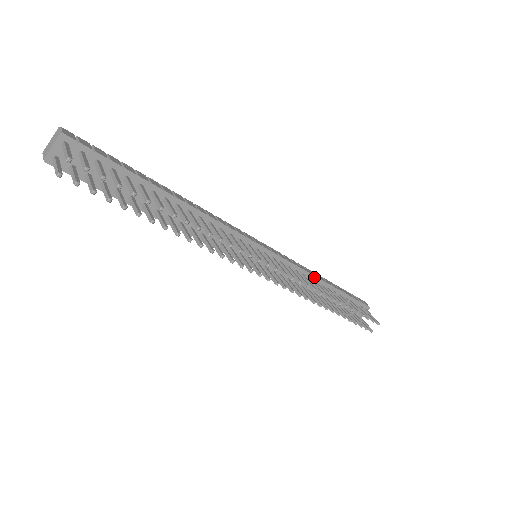
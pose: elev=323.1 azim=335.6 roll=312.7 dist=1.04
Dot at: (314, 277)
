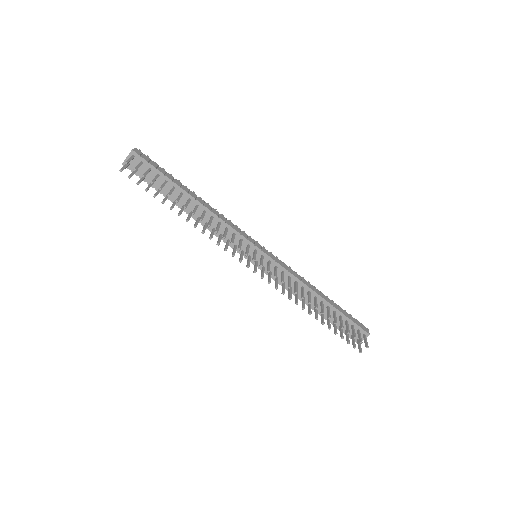
Dot at: (308, 288)
